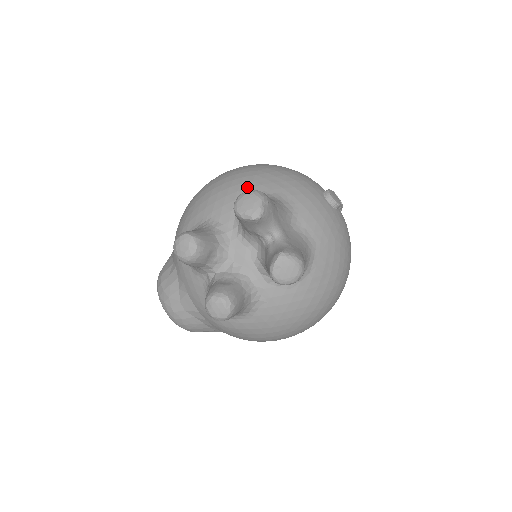
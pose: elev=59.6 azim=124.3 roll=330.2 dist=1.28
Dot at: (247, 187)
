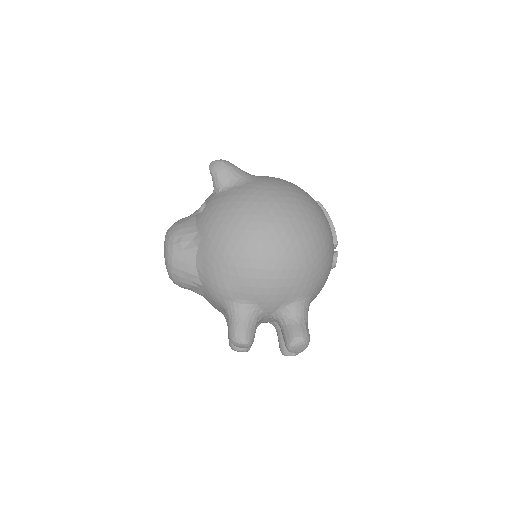
Dot at: (294, 292)
